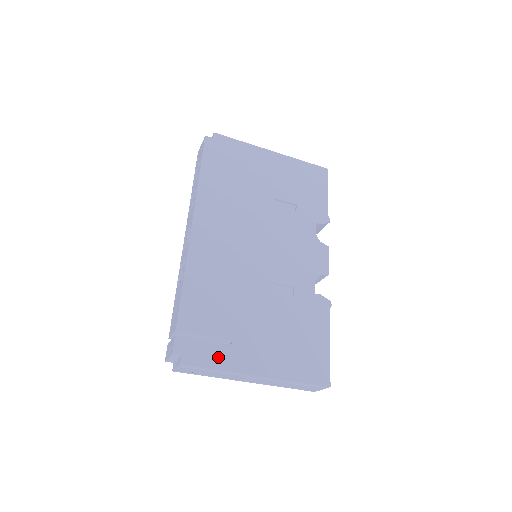
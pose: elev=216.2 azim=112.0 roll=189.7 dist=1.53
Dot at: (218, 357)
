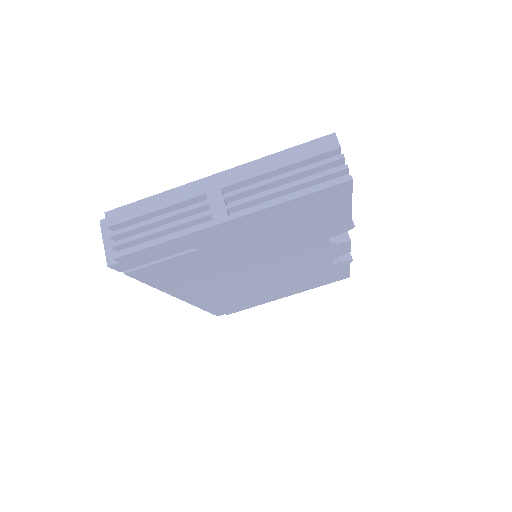
Dot at: occluded
